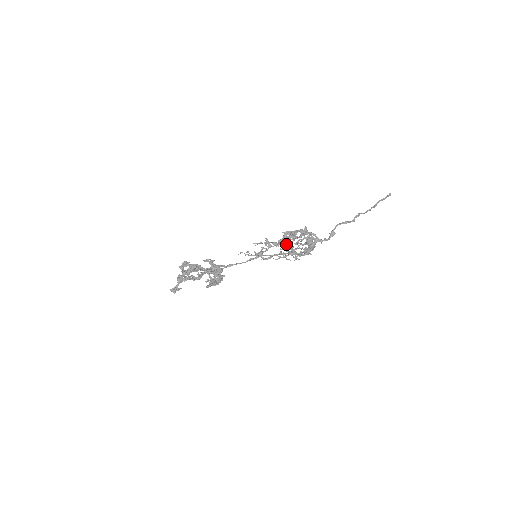
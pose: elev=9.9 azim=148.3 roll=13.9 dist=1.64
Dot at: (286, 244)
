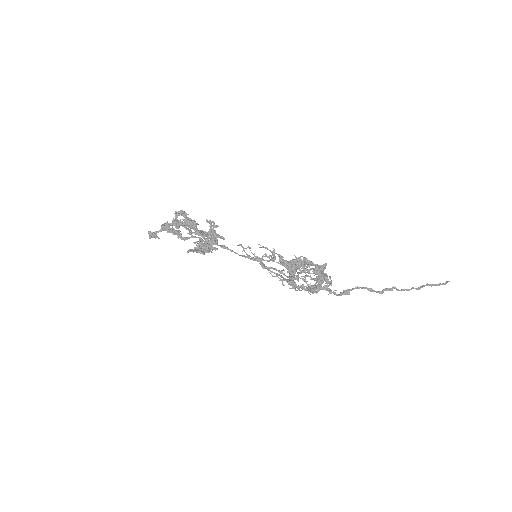
Dot at: occluded
